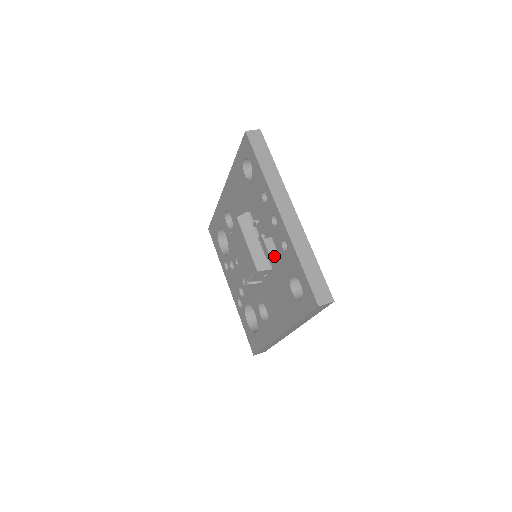
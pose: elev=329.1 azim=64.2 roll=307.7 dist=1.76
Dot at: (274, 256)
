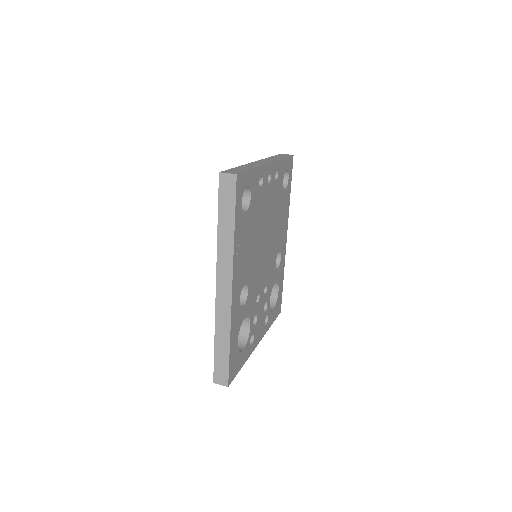
Dot at: occluded
